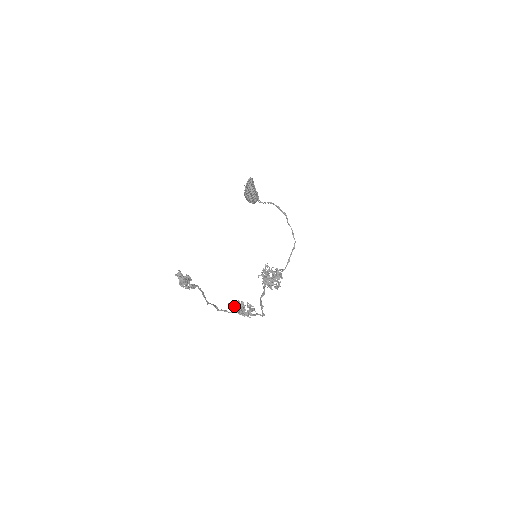
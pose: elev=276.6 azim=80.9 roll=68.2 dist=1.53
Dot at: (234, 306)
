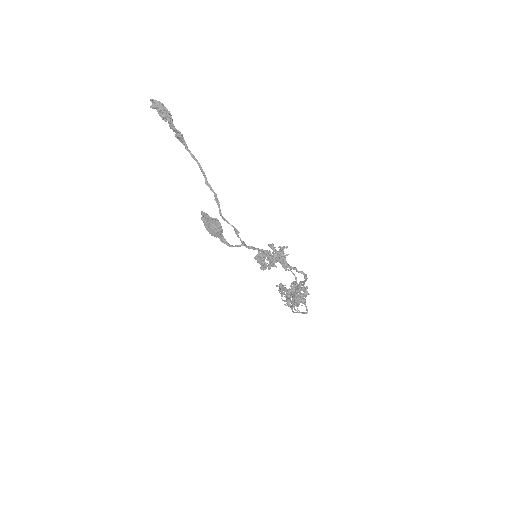
Dot at: (263, 265)
